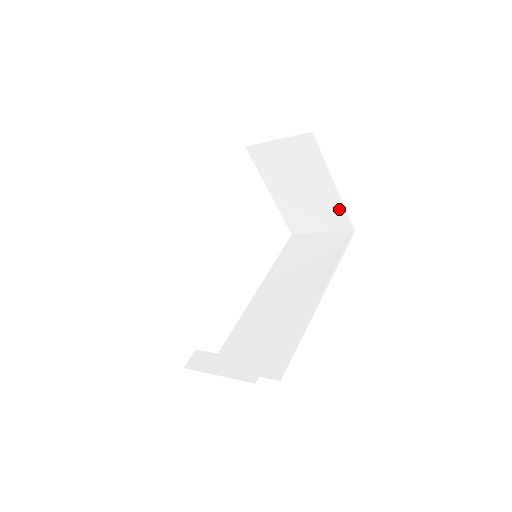
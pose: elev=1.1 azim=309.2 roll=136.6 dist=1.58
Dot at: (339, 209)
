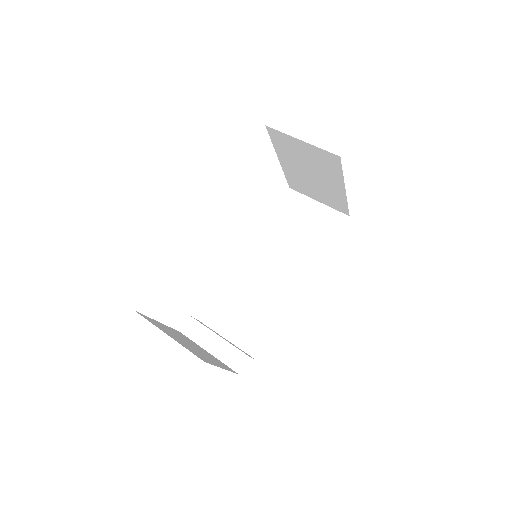
Dot at: (342, 201)
